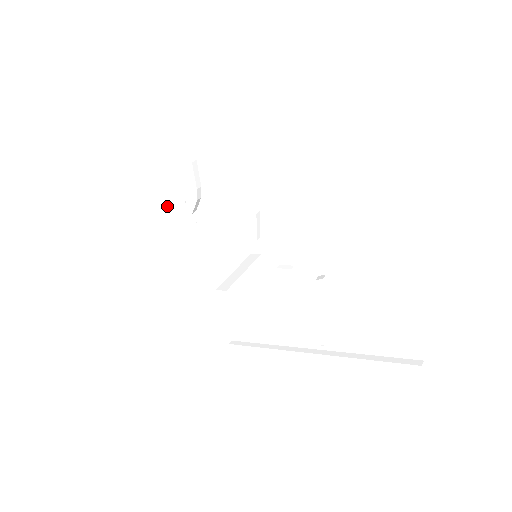
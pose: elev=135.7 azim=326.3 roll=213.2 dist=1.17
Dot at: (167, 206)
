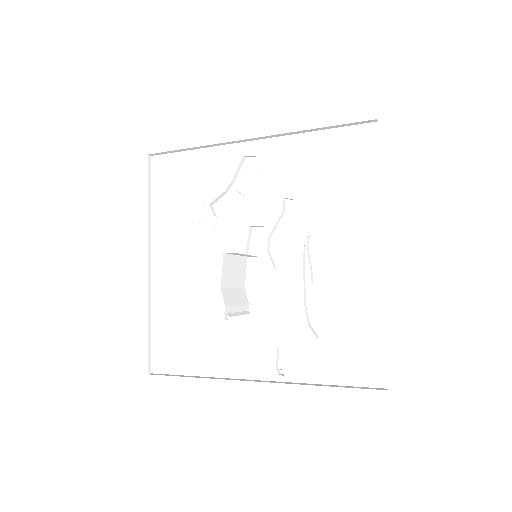
Dot at: (179, 197)
